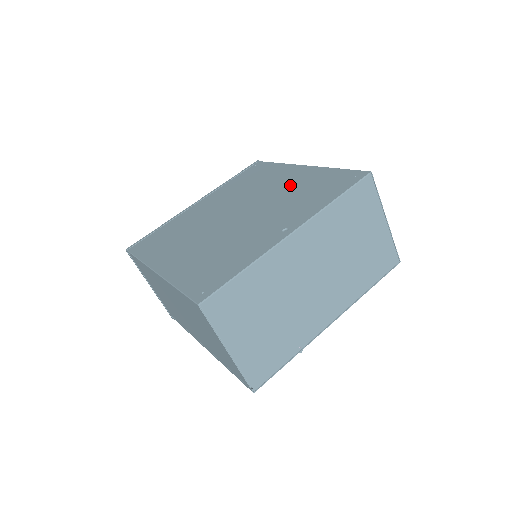
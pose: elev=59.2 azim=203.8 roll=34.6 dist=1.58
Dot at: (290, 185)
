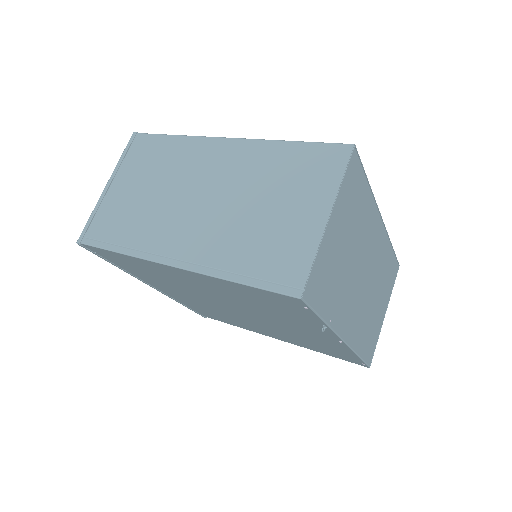
Dot at: occluded
